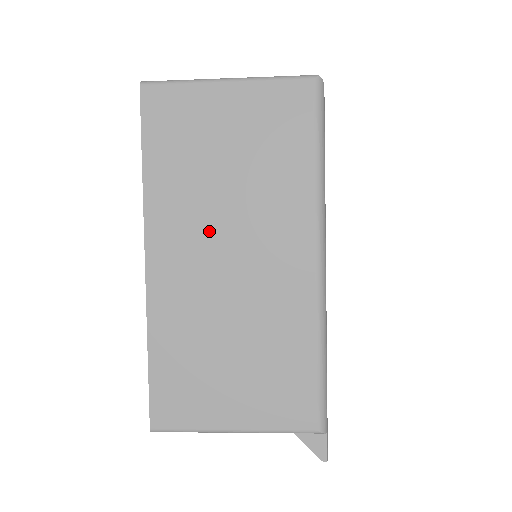
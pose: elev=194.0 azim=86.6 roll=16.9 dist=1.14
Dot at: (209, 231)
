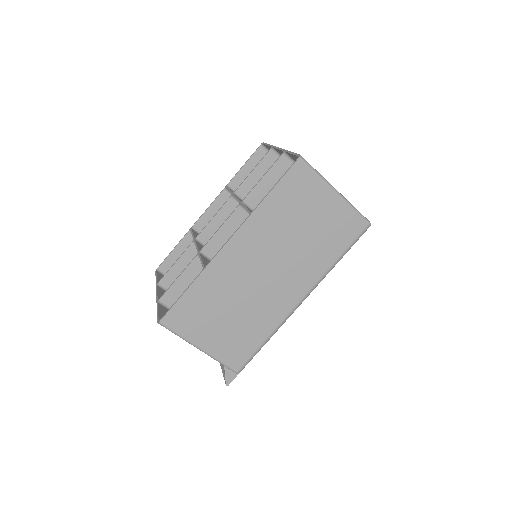
Dot at: (269, 252)
